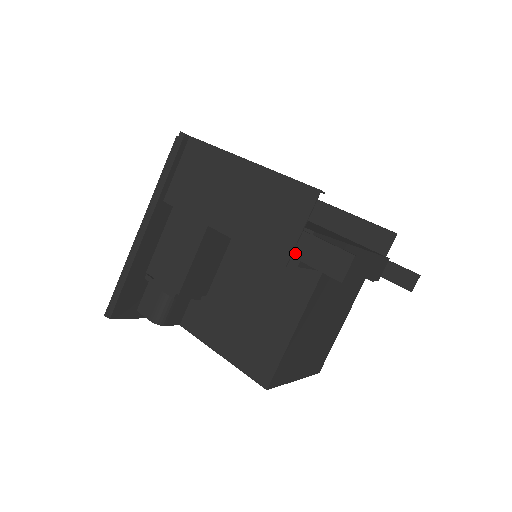
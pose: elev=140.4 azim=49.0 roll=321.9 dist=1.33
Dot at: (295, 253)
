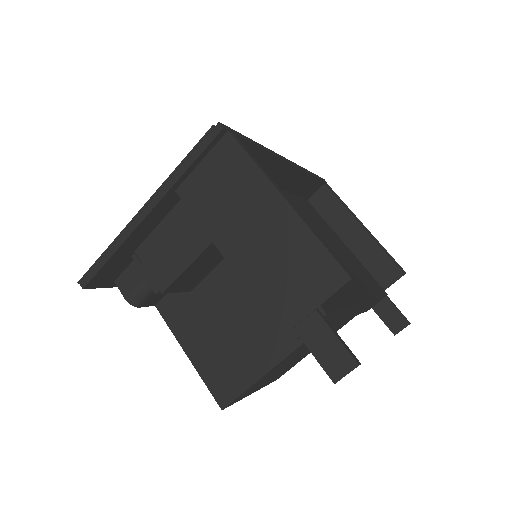
Dot at: (298, 328)
